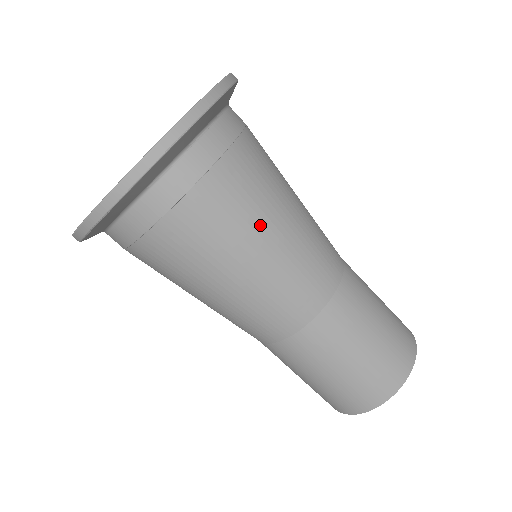
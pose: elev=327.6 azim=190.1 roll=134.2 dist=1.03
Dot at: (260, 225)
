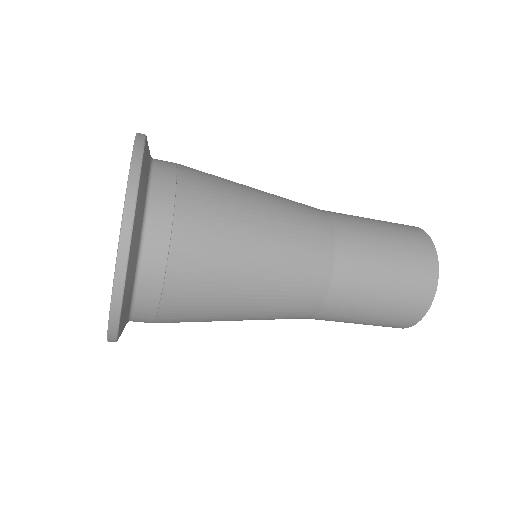
Dot at: (235, 276)
